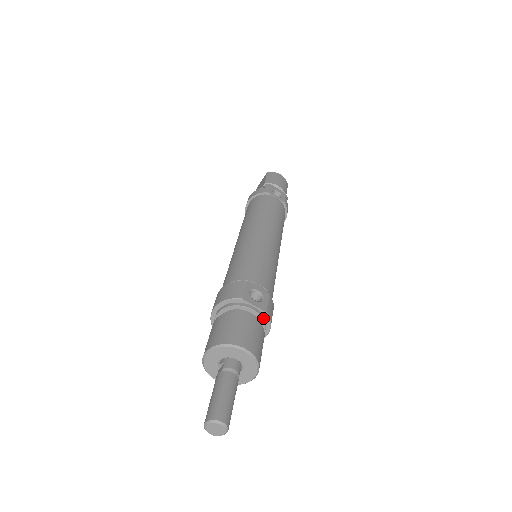
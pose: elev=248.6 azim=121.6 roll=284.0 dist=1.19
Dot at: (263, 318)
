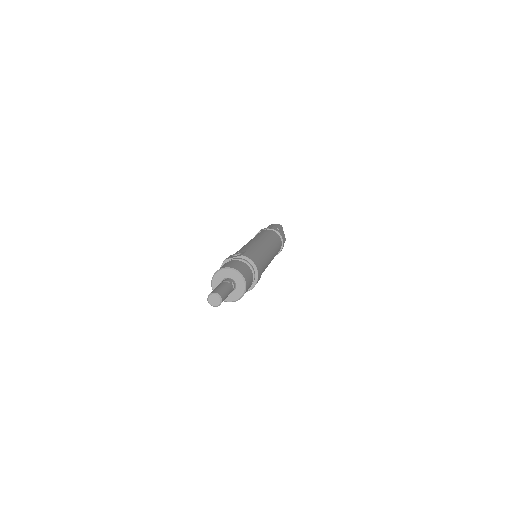
Dot at: (243, 259)
